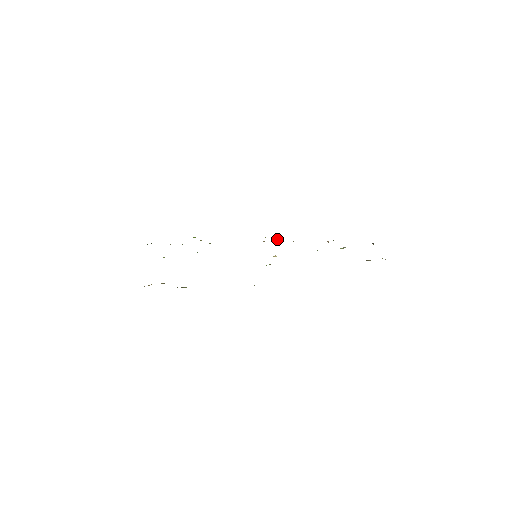
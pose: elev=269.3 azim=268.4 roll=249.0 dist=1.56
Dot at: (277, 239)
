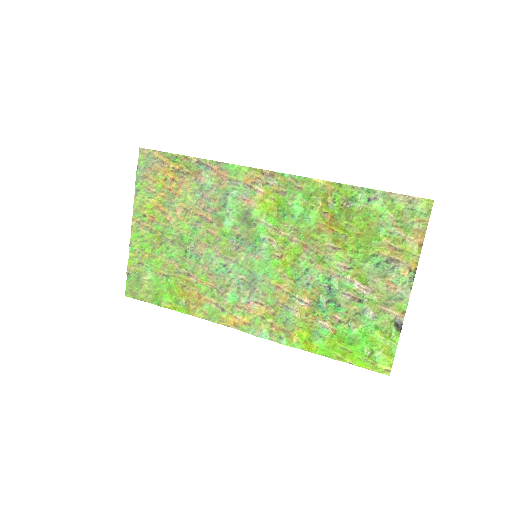
Dot at: (273, 314)
